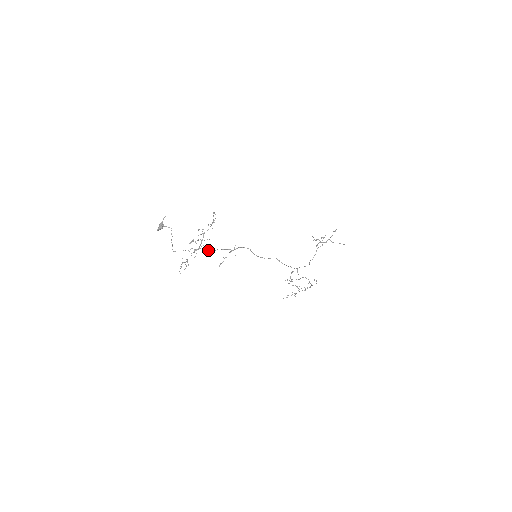
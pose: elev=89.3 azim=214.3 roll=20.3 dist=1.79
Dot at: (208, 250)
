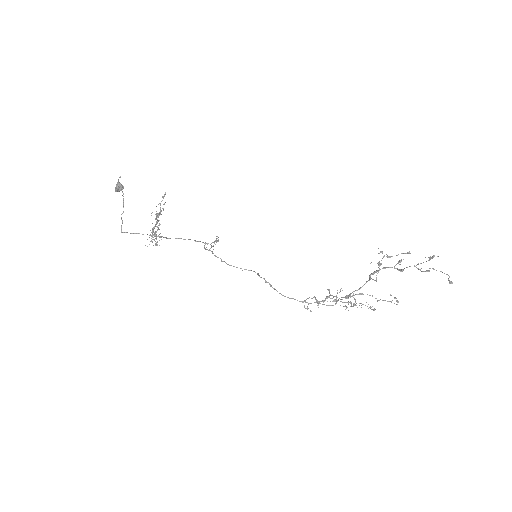
Dot at: (170, 238)
